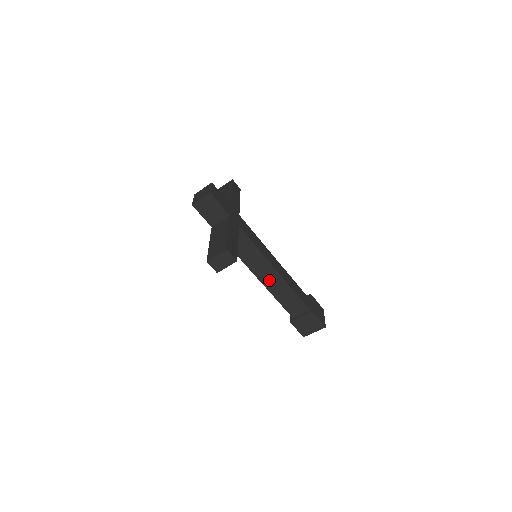
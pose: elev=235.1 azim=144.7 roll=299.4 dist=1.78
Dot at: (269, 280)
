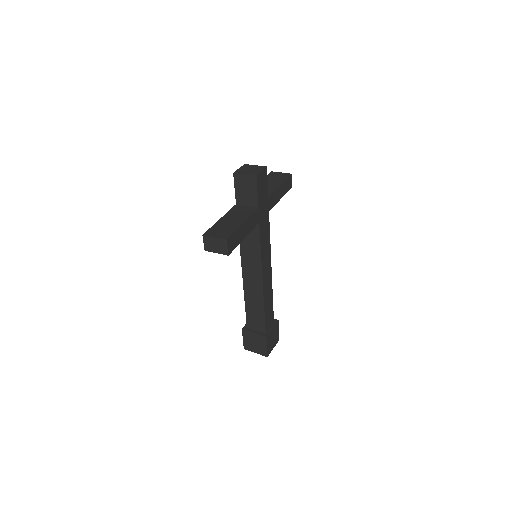
Dot at: (251, 284)
